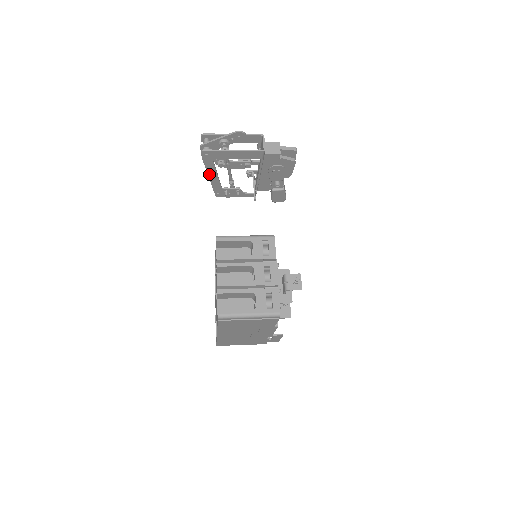
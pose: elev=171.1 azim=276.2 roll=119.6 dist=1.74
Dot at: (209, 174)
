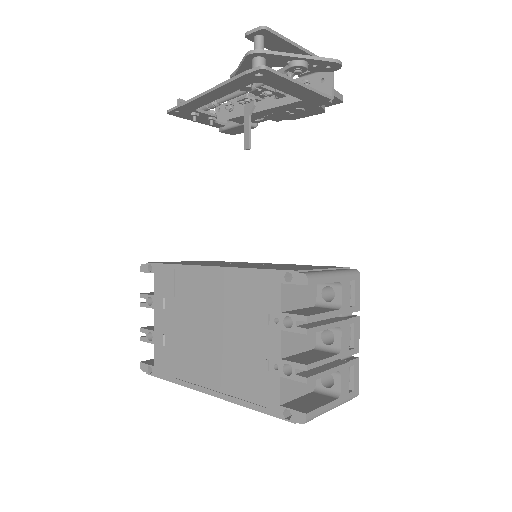
Dot at: (212, 92)
